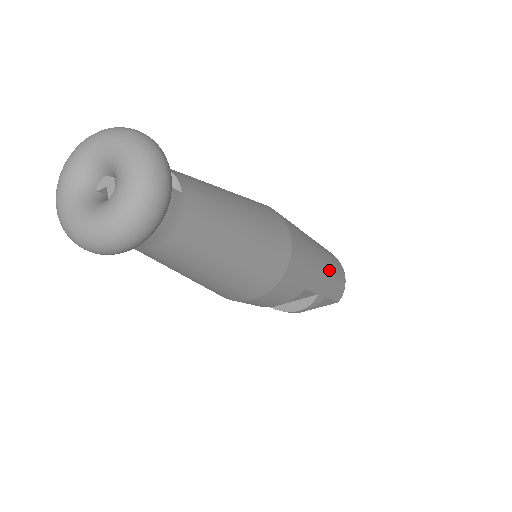
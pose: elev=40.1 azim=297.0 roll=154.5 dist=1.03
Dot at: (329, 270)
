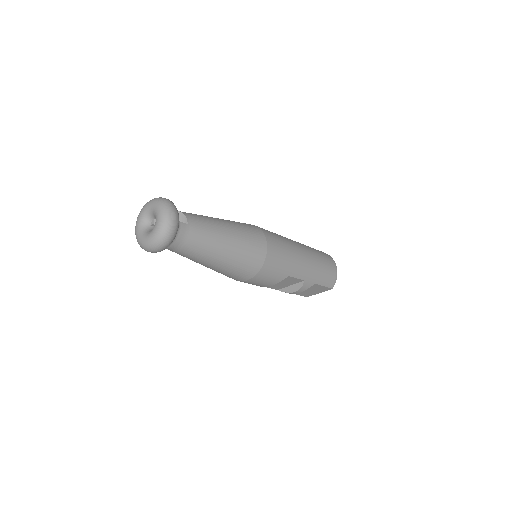
Dot at: (313, 265)
